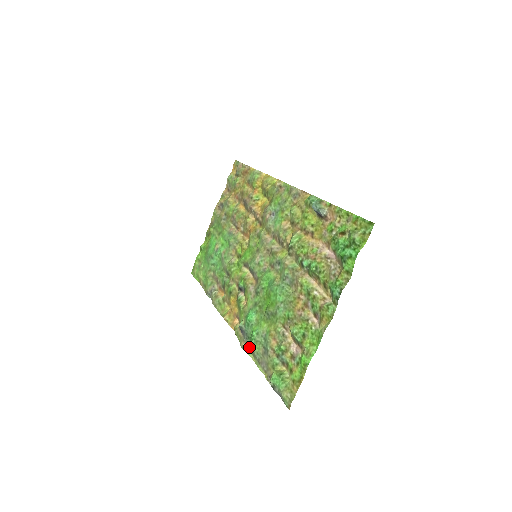
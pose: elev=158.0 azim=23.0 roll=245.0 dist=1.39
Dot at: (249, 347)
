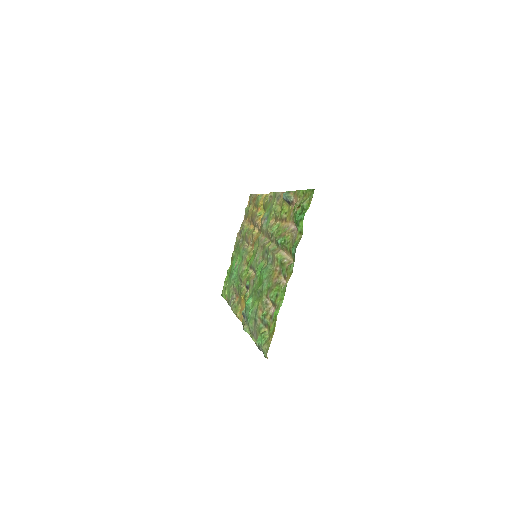
Dot at: (248, 327)
